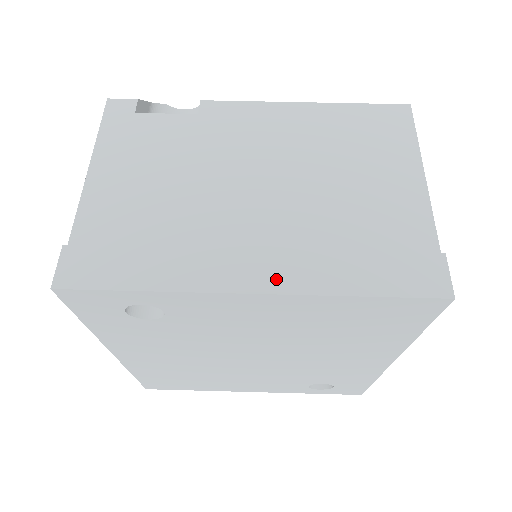
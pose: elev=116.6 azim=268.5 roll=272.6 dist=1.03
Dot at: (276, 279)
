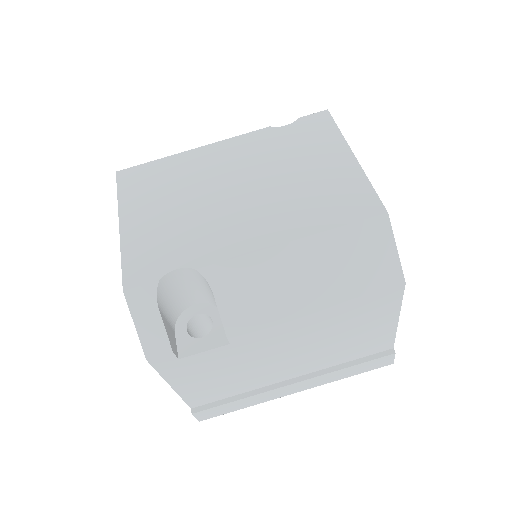
Dot at: (307, 386)
